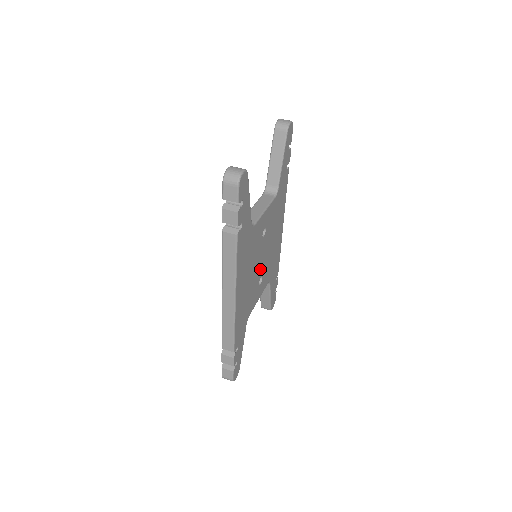
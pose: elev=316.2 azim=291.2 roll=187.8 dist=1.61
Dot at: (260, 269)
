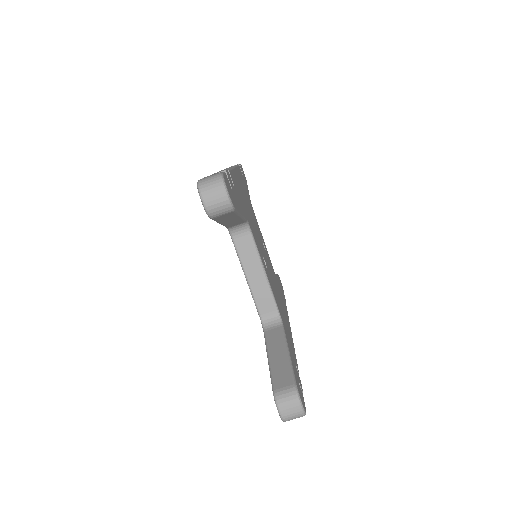
Dot at: occluded
